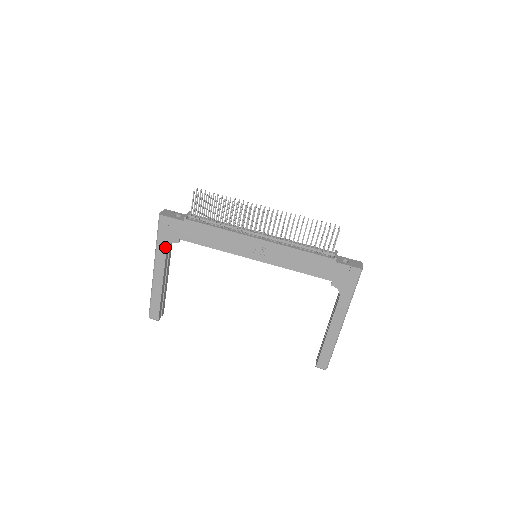
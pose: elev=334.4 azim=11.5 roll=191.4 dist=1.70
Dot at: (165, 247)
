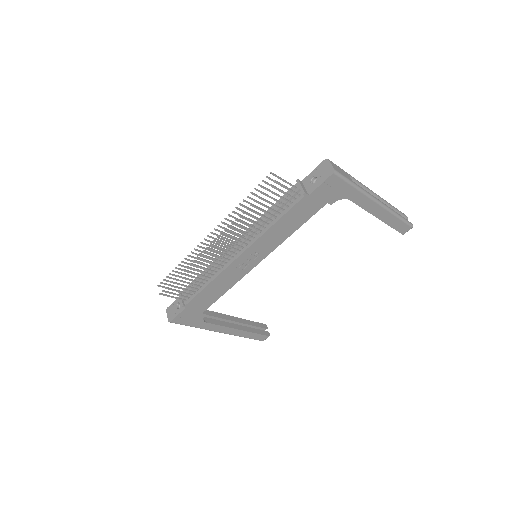
Dot at: (204, 323)
